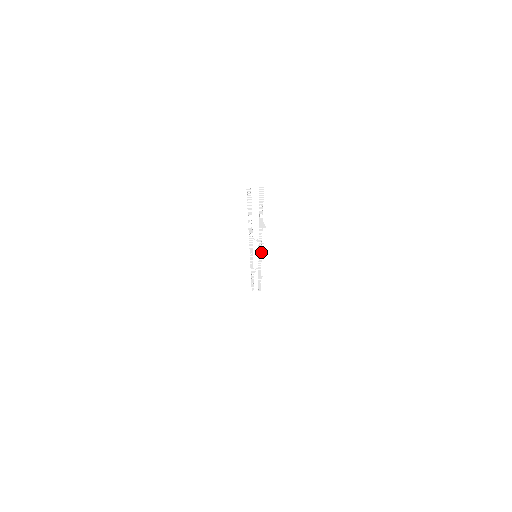
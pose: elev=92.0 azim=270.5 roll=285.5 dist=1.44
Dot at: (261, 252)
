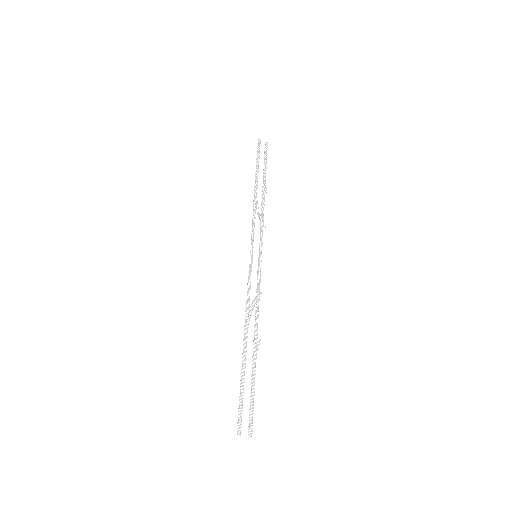
Dot at: occluded
